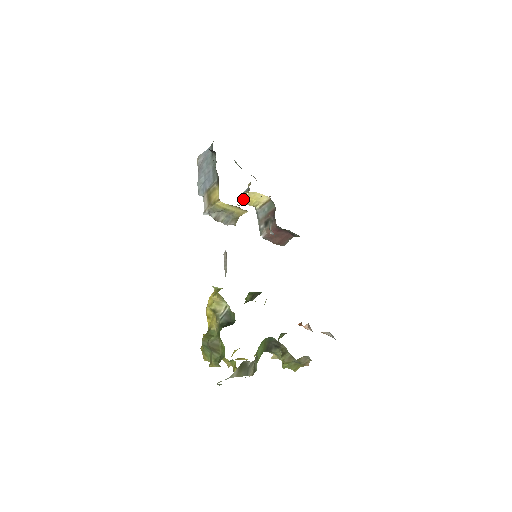
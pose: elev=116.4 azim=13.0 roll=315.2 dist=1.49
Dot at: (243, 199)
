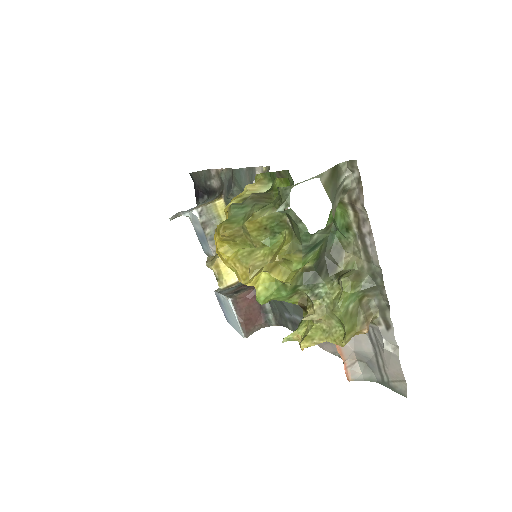
Dot at: (214, 260)
